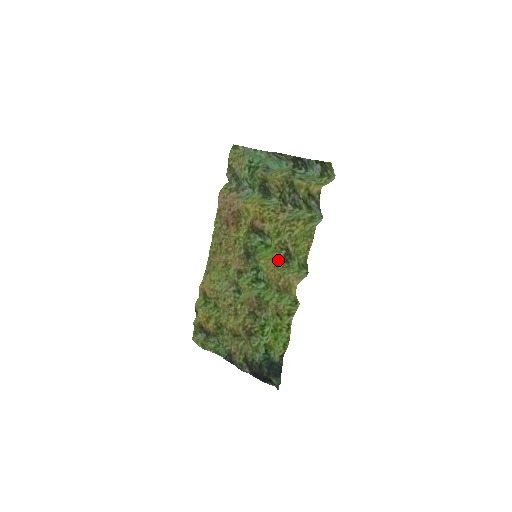
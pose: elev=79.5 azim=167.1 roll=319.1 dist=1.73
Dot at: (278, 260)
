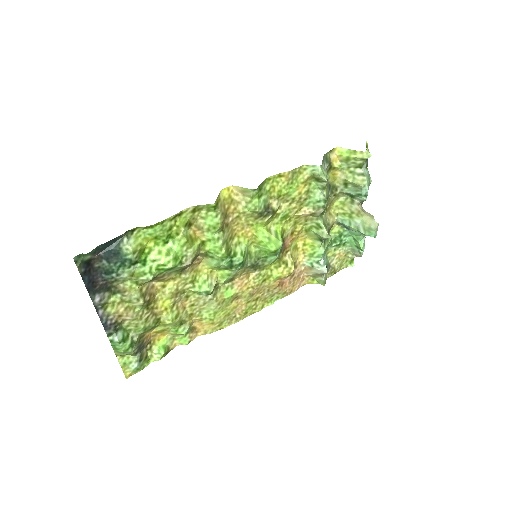
Dot at: (258, 222)
